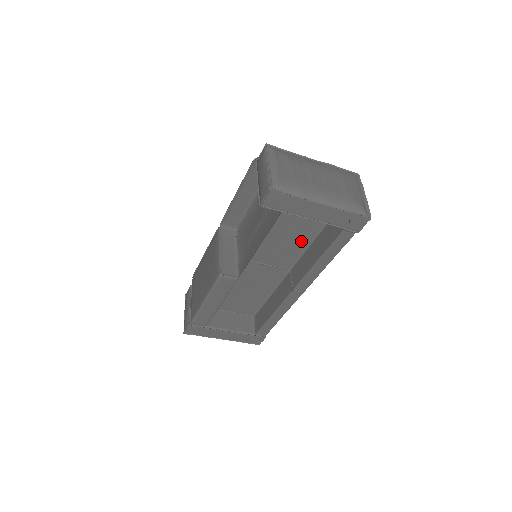
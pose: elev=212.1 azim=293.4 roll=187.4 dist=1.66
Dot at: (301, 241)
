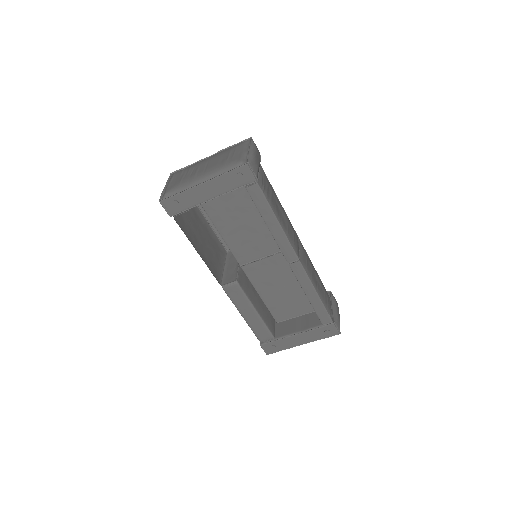
Dot at: (260, 220)
